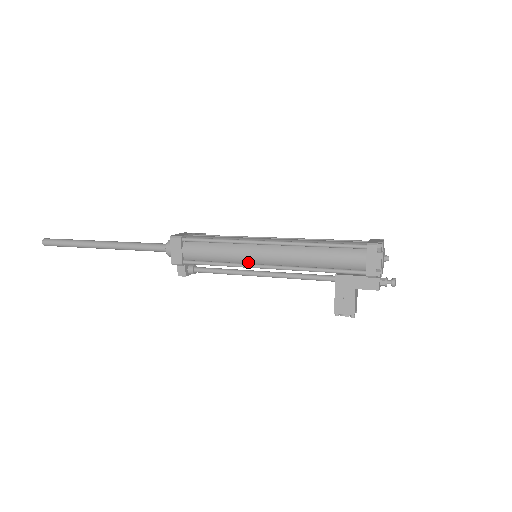
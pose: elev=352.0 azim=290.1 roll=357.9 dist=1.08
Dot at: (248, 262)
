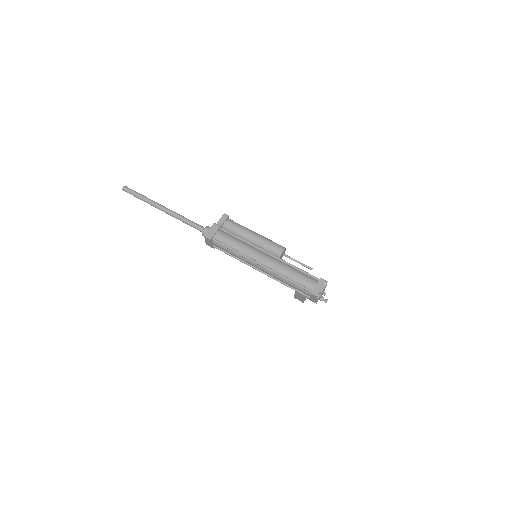
Dot at: (250, 264)
